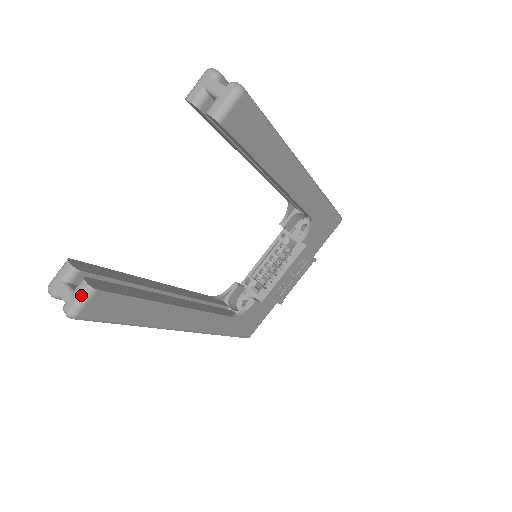
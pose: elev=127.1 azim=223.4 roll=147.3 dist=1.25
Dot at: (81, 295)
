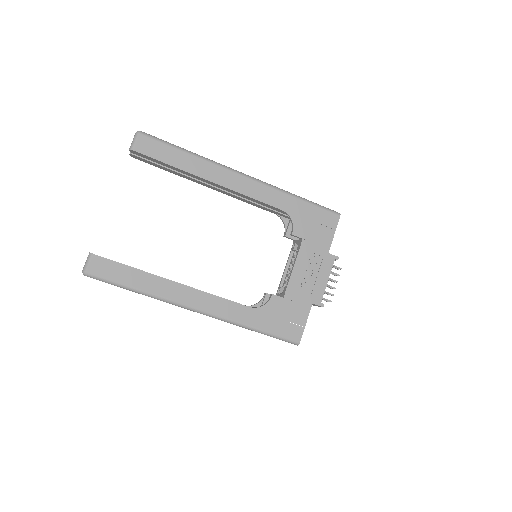
Dot at: (87, 259)
